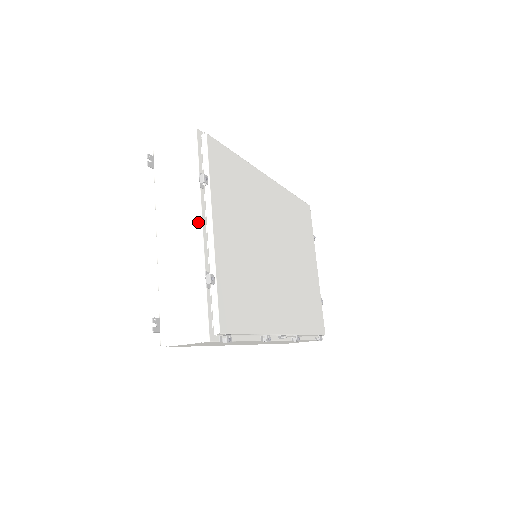
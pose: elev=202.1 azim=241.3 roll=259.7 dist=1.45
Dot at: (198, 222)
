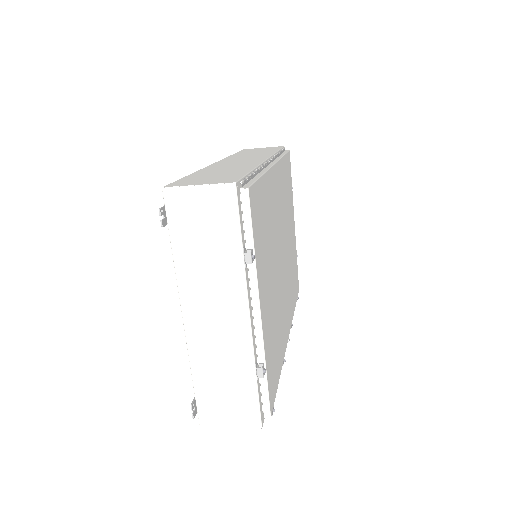
Dot at: (244, 309)
